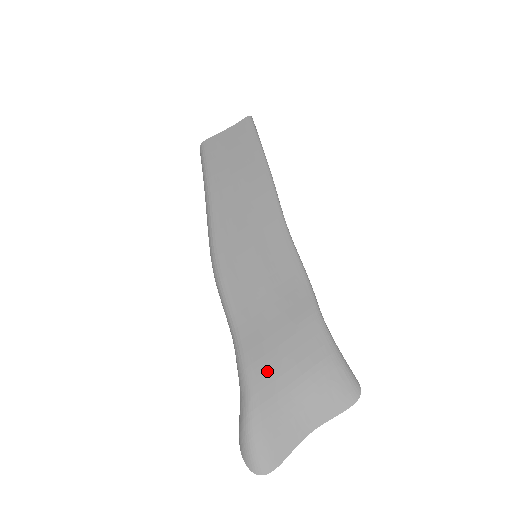
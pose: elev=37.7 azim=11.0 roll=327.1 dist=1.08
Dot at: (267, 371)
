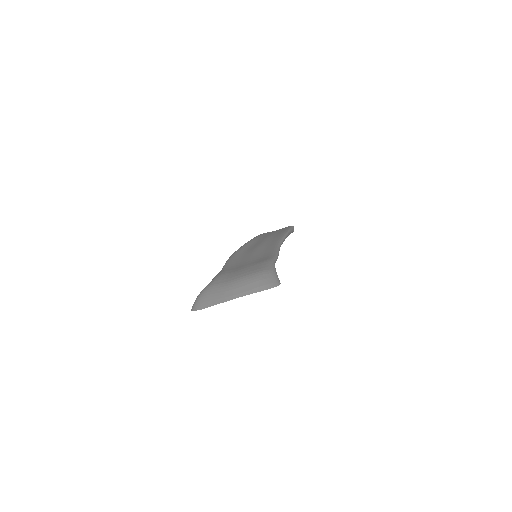
Dot at: (227, 276)
